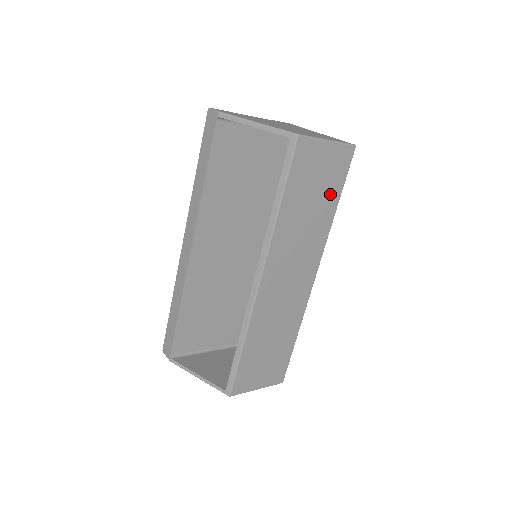
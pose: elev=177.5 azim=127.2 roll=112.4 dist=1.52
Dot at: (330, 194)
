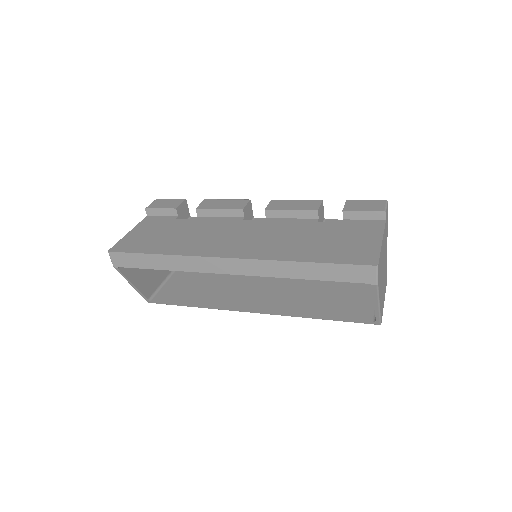
Dot at: occluded
